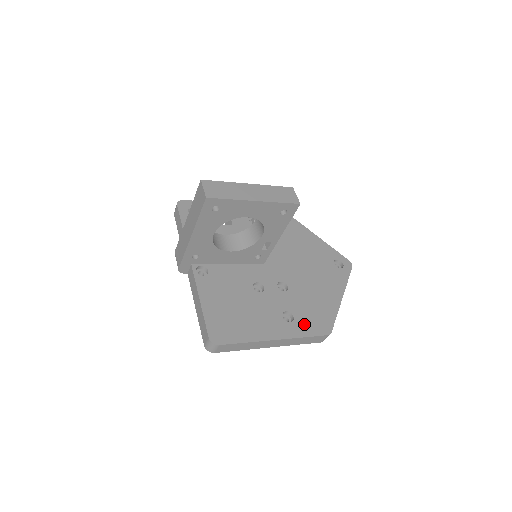
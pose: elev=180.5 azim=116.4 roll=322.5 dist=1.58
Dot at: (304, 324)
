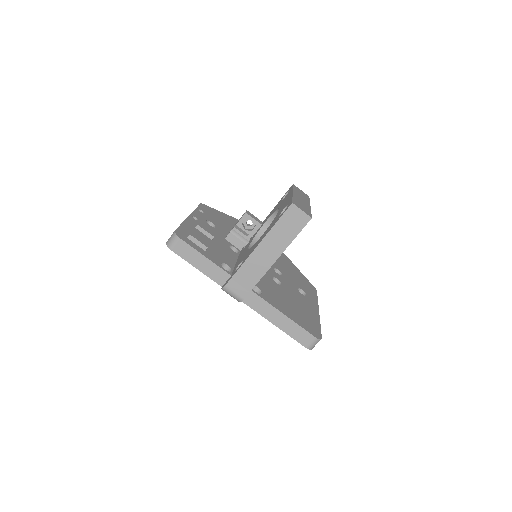
Dot at: (308, 292)
